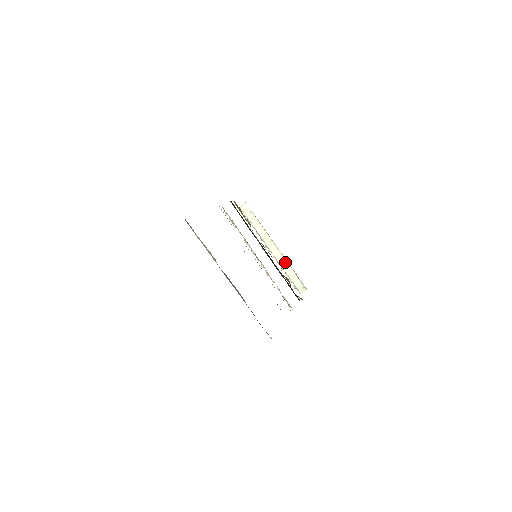
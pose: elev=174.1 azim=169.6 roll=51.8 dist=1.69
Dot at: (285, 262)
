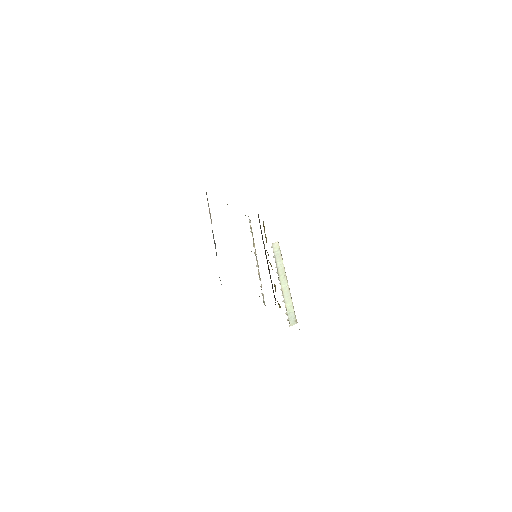
Dot at: (289, 295)
